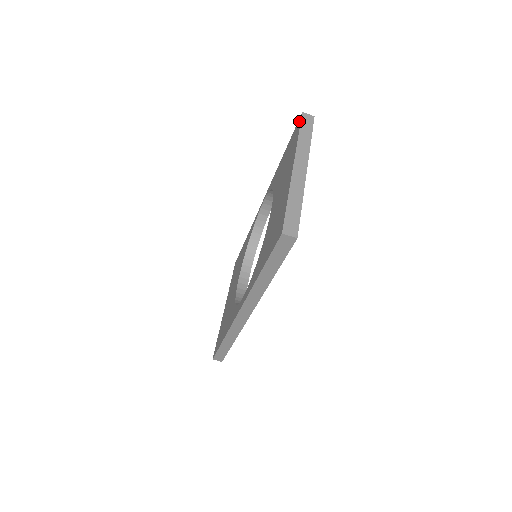
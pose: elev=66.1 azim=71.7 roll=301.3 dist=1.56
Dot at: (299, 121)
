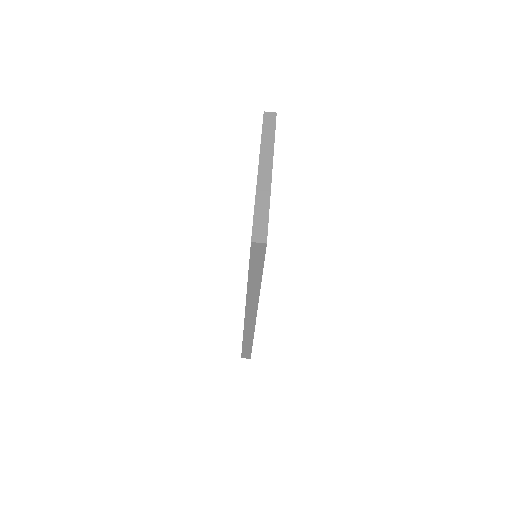
Dot at: occluded
